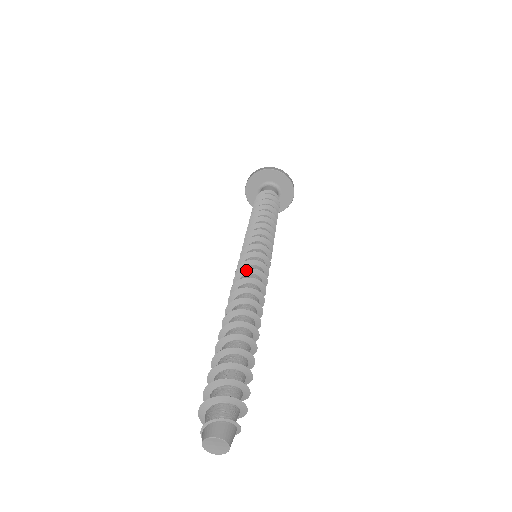
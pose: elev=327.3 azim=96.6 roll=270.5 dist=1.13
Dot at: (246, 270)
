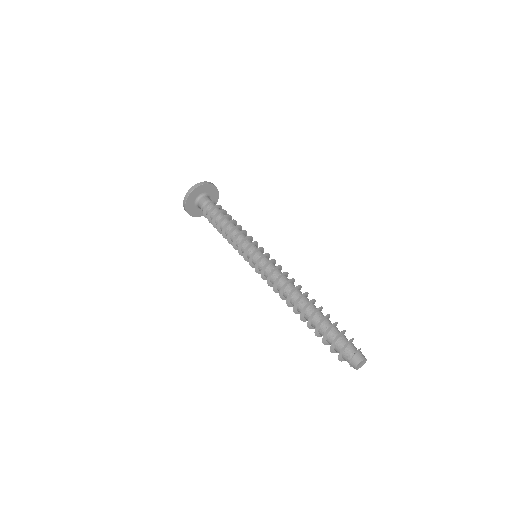
Dot at: (271, 272)
